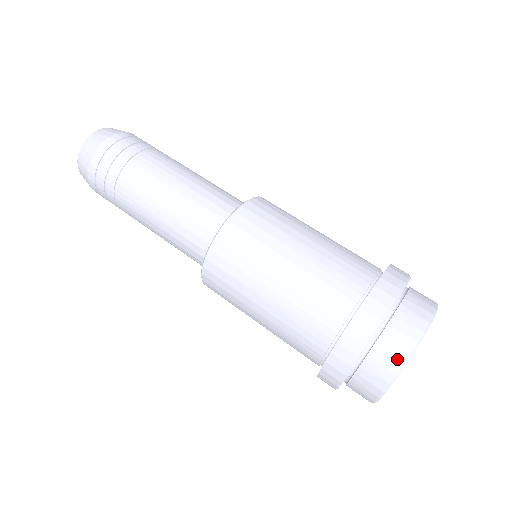
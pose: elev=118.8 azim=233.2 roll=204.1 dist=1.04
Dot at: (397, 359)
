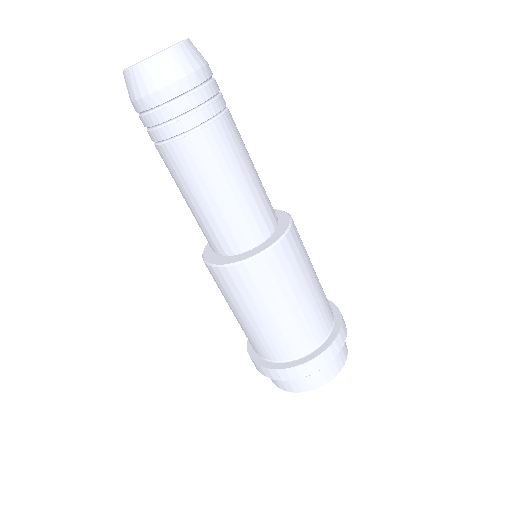
Dot at: (318, 384)
